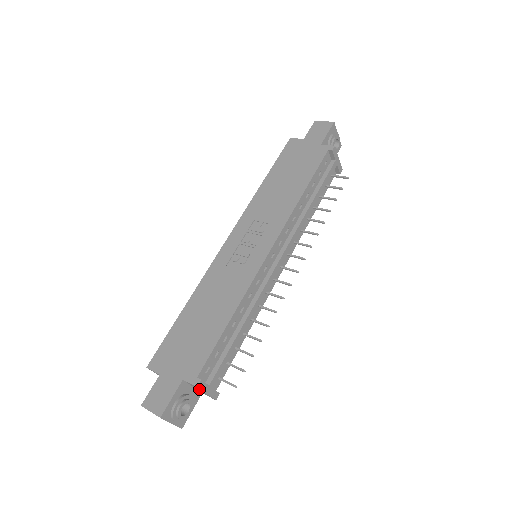
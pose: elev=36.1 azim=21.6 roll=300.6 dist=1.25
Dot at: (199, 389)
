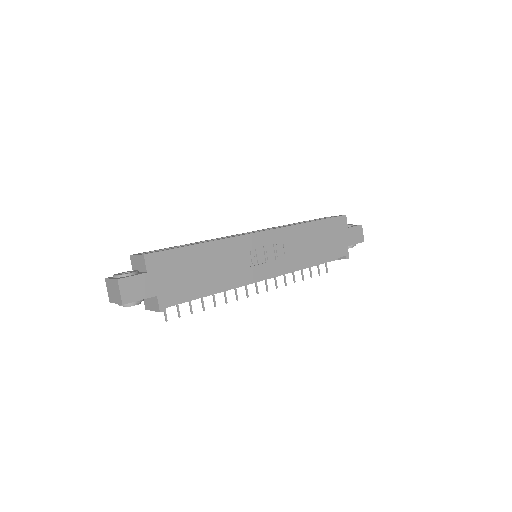
Dot at: (155, 307)
